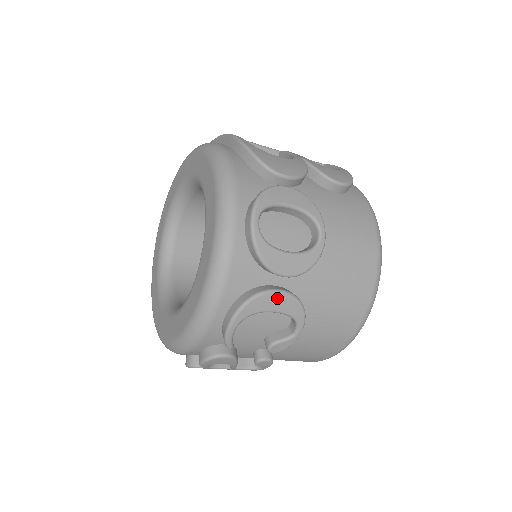
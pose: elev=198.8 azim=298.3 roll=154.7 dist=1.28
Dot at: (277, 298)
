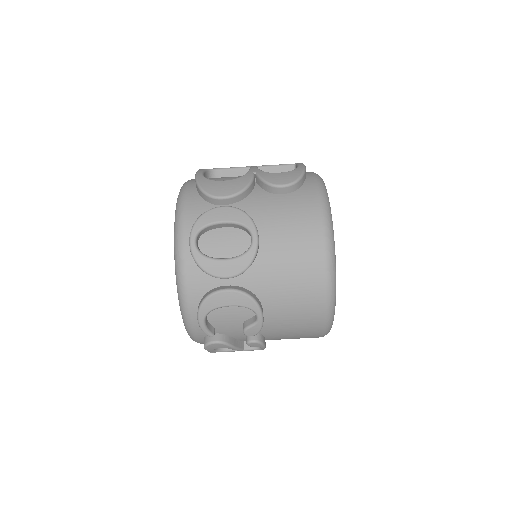
Dot at: (225, 296)
